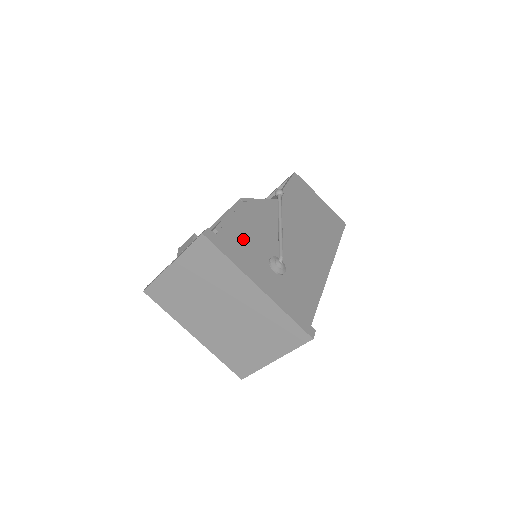
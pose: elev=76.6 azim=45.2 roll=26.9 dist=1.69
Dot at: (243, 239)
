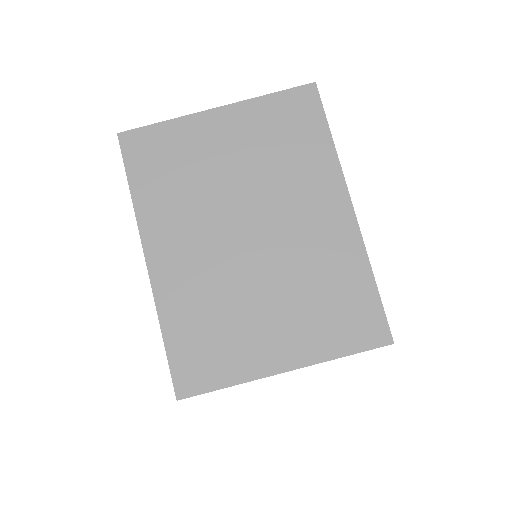
Dot at: occluded
